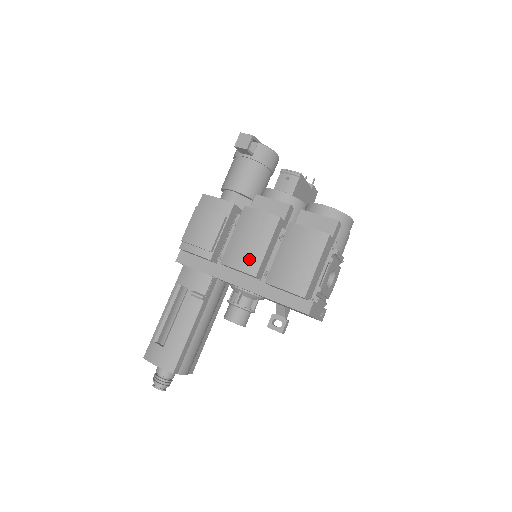
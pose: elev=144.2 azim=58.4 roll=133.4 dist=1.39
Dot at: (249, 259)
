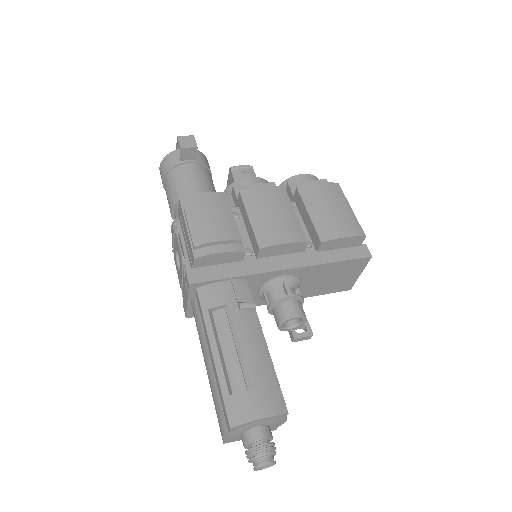
Dot at: (289, 229)
